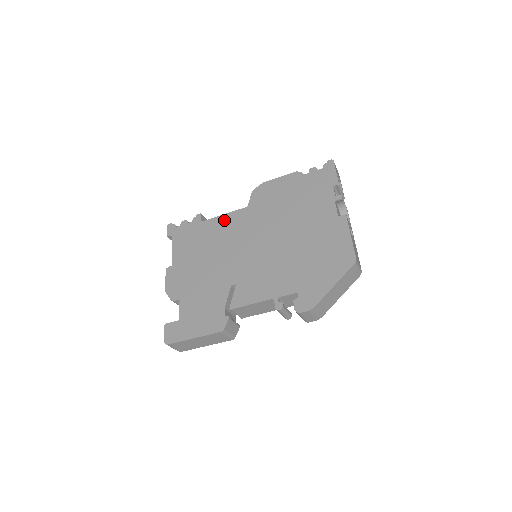
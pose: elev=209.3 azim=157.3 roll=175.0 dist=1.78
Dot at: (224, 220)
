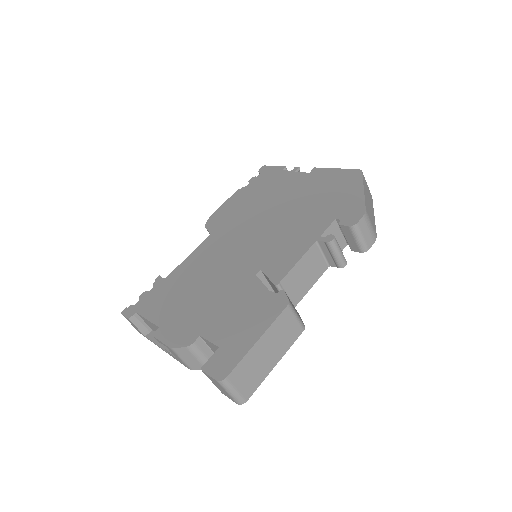
Dot at: (193, 257)
